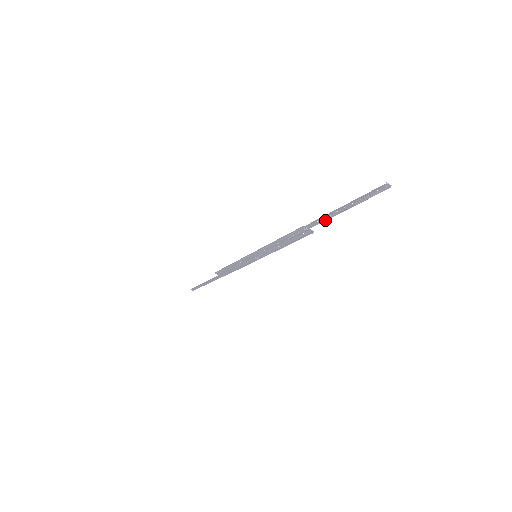
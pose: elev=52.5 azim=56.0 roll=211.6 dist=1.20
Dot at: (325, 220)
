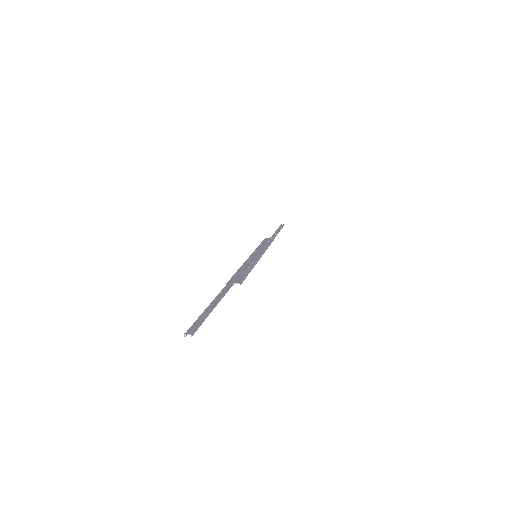
Dot at: (223, 295)
